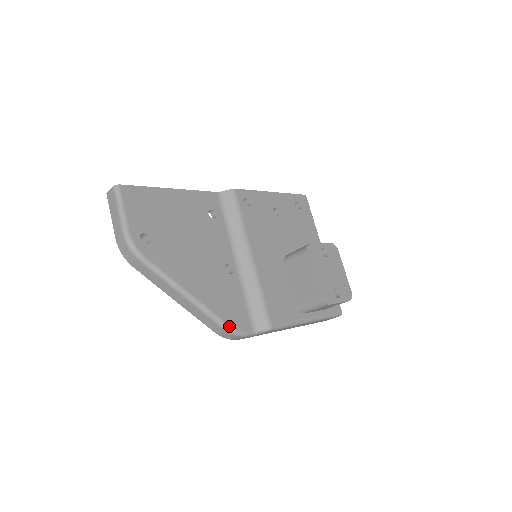
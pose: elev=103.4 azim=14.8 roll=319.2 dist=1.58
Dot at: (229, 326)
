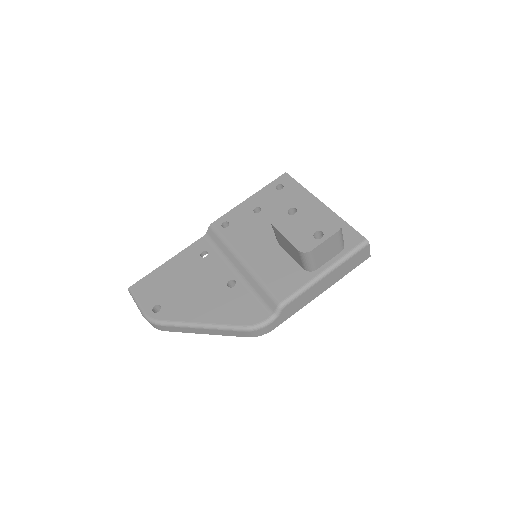
Dot at: (245, 327)
